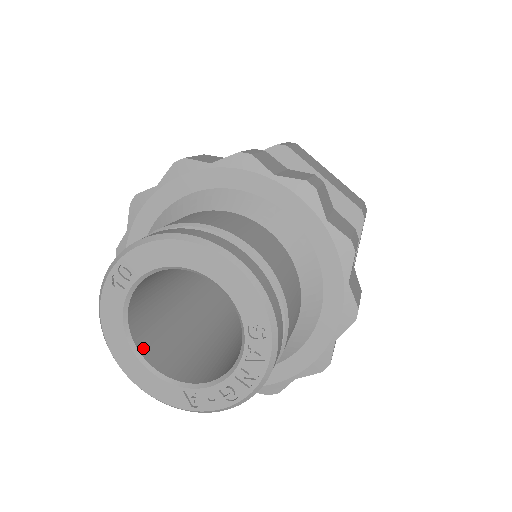
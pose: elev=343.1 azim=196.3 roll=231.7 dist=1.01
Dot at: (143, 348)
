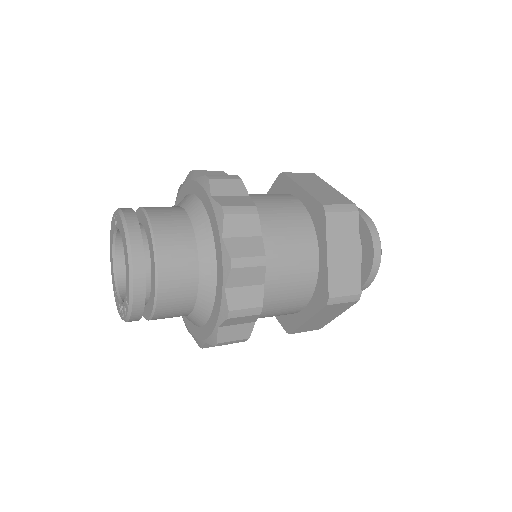
Dot at: (119, 253)
